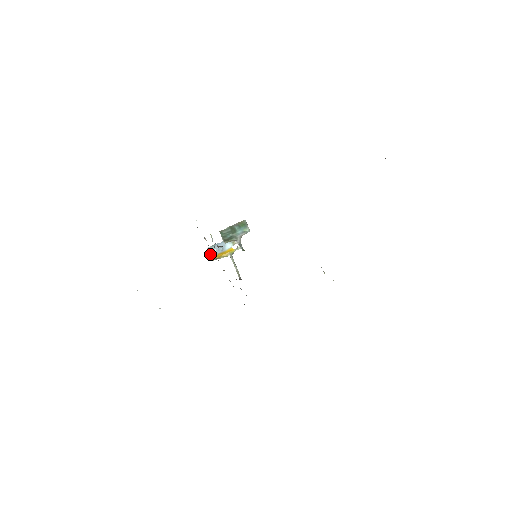
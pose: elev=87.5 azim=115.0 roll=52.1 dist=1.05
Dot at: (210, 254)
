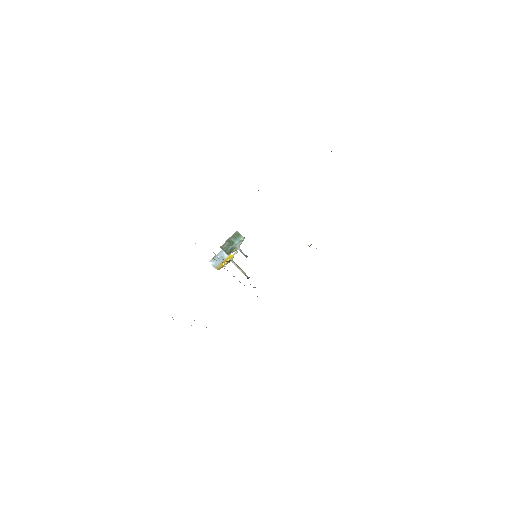
Dot at: (214, 266)
